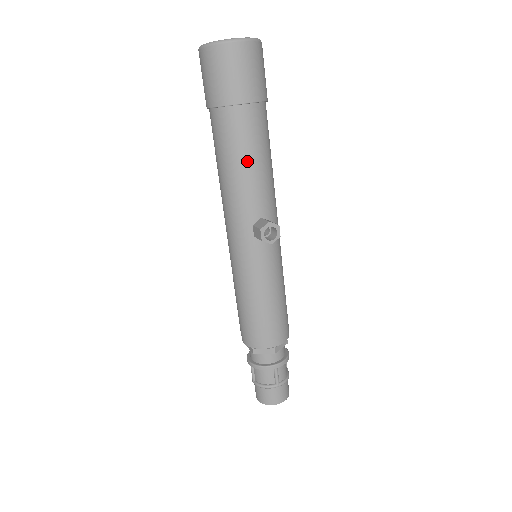
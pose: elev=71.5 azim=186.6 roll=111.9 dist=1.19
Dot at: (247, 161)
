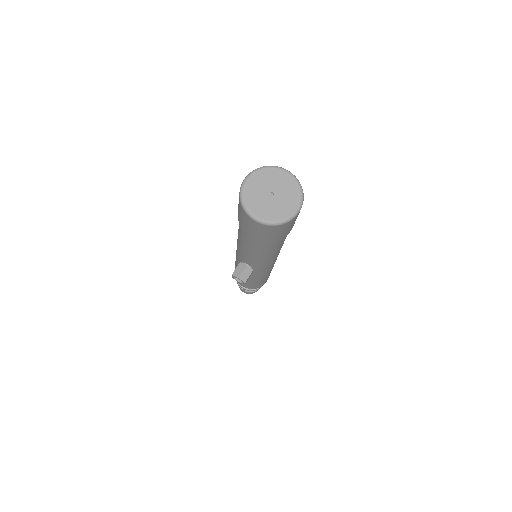
Dot at: (246, 247)
